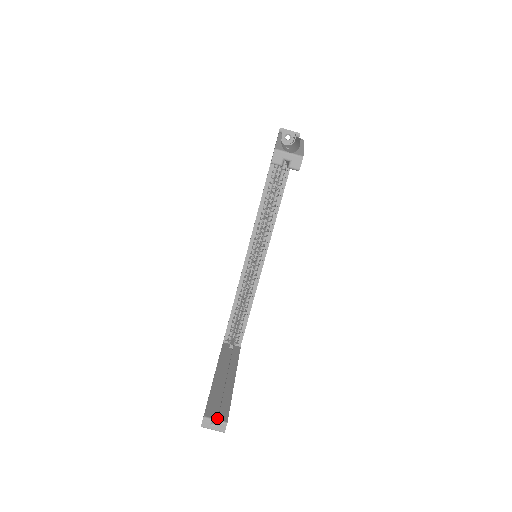
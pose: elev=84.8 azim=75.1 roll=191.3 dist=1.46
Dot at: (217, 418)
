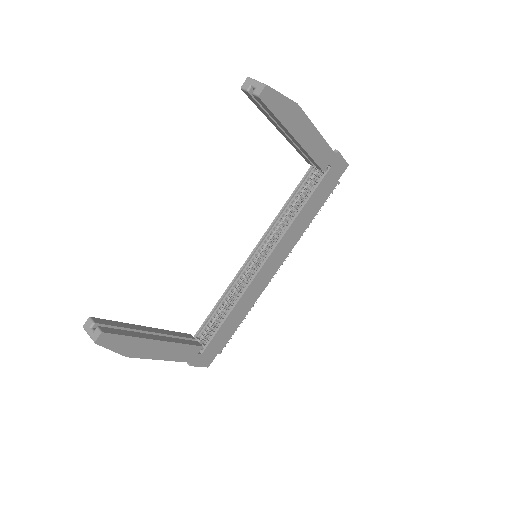
Dot at: occluded
